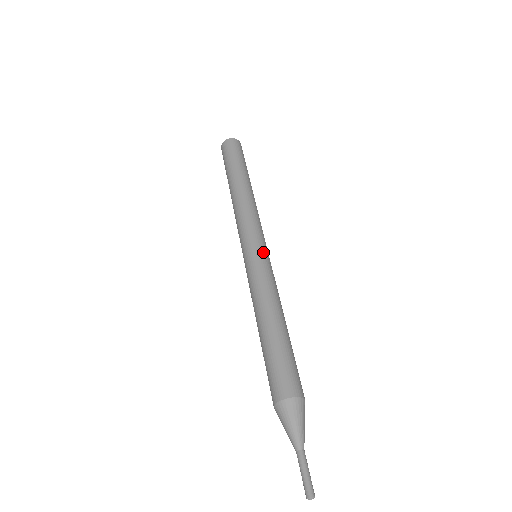
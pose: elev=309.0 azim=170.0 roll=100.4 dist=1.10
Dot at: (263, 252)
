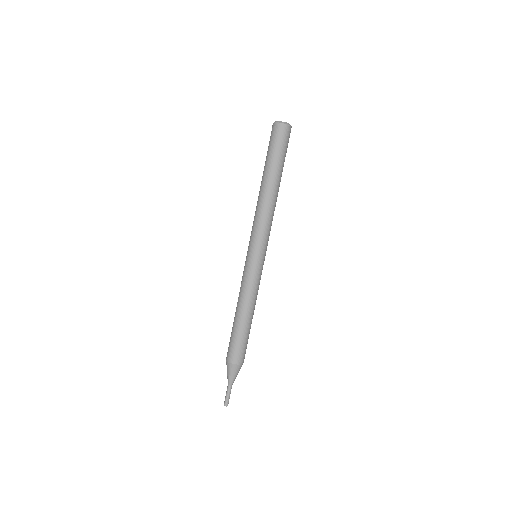
Dot at: (259, 261)
